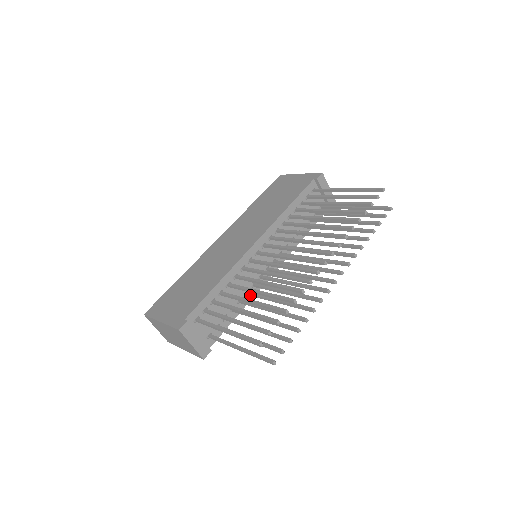
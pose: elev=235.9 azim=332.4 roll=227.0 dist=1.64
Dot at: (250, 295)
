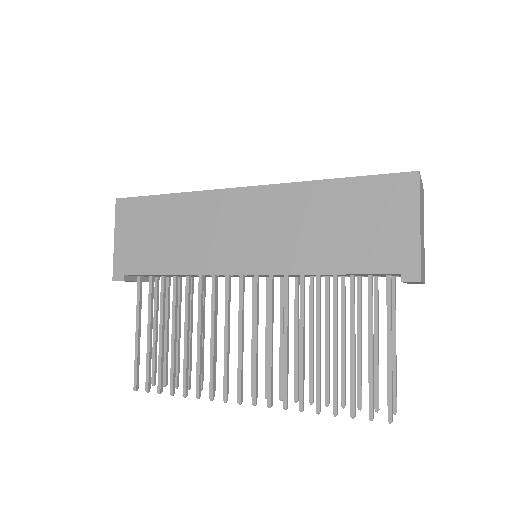
Dot at: occluded
